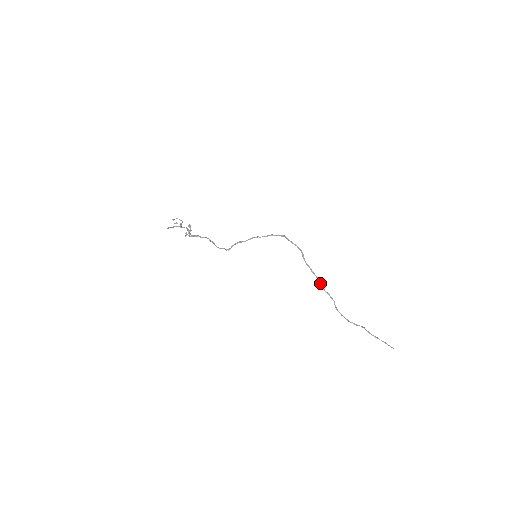
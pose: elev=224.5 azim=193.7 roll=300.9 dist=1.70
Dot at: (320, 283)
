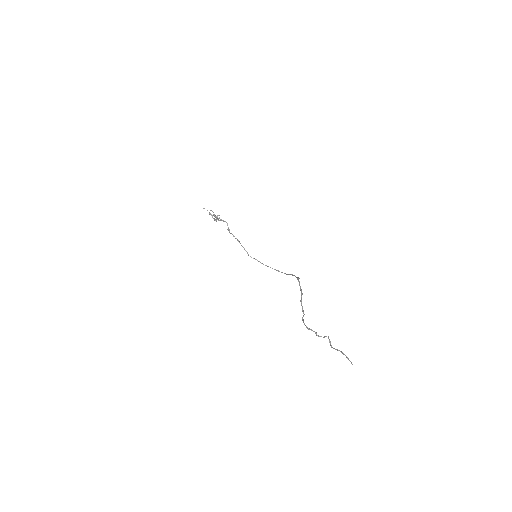
Dot at: (301, 295)
